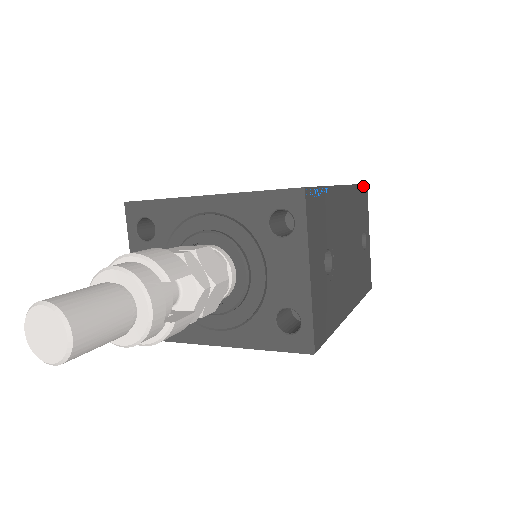
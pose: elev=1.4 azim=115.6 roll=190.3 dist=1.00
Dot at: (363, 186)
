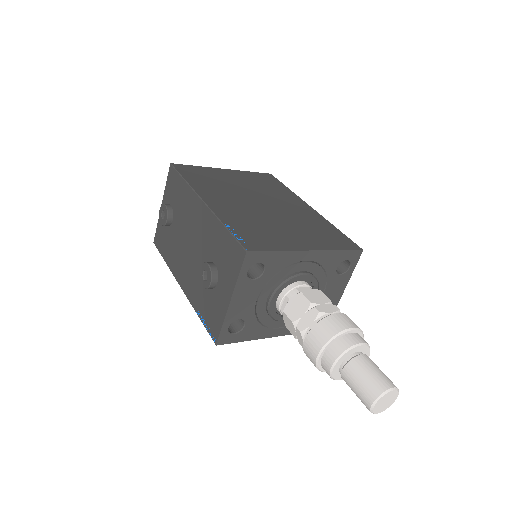
Dot at: (278, 181)
